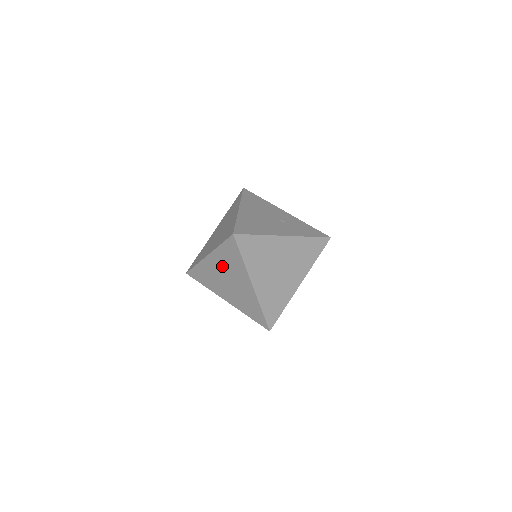
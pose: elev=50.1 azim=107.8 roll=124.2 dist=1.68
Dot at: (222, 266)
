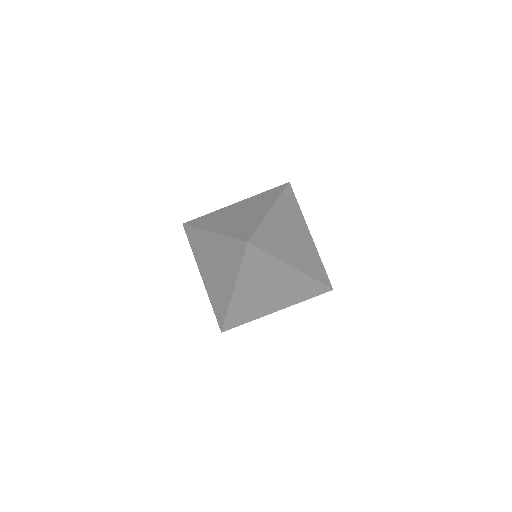
Dot at: (205, 263)
